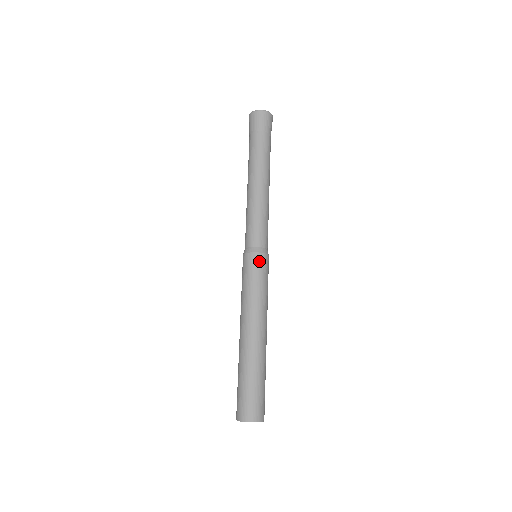
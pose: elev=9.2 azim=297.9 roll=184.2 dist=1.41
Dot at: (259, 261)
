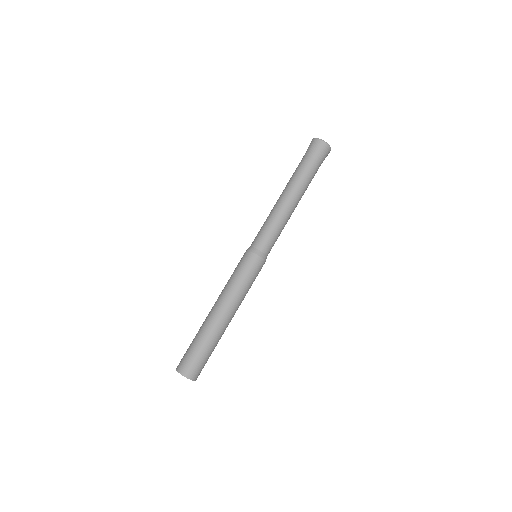
Dot at: (256, 263)
